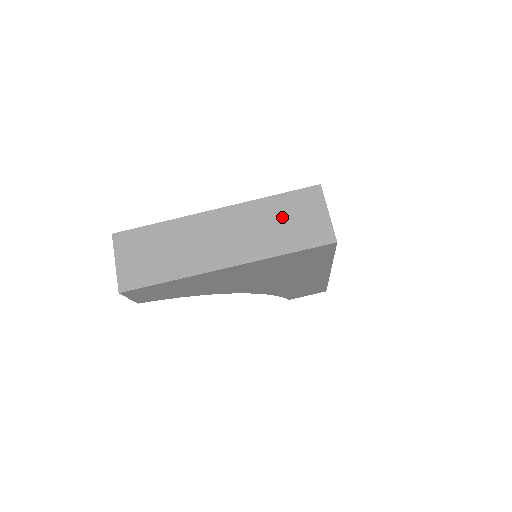
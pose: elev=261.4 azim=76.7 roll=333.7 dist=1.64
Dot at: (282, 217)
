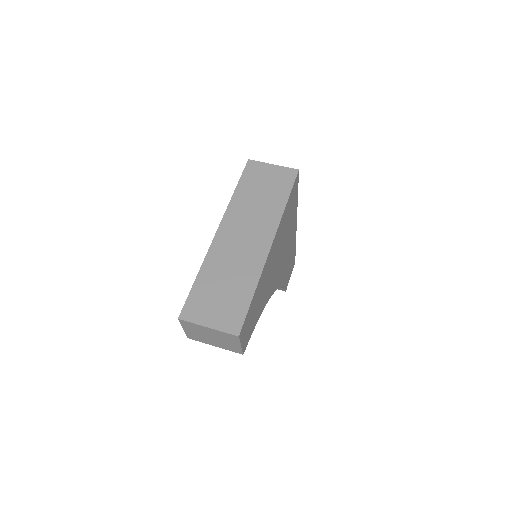
Dot at: (256, 192)
